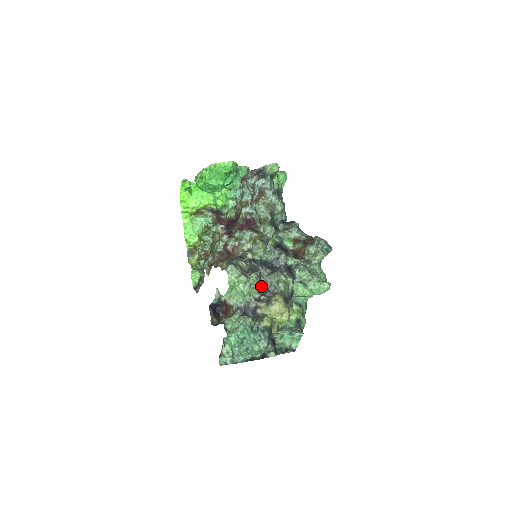
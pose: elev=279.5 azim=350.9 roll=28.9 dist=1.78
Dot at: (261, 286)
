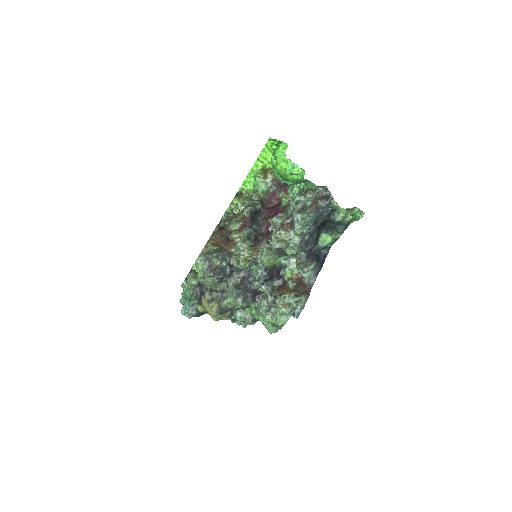
Dot at: (223, 284)
